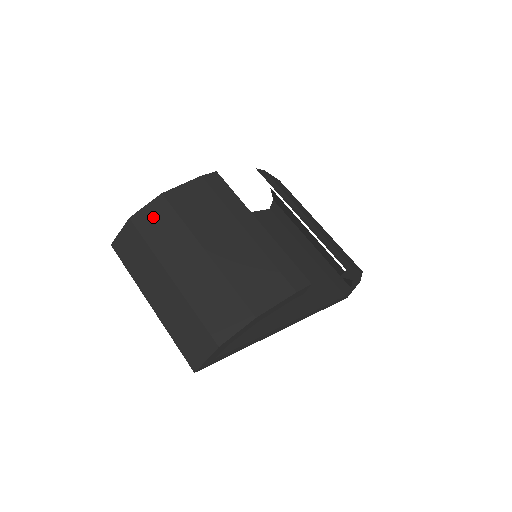
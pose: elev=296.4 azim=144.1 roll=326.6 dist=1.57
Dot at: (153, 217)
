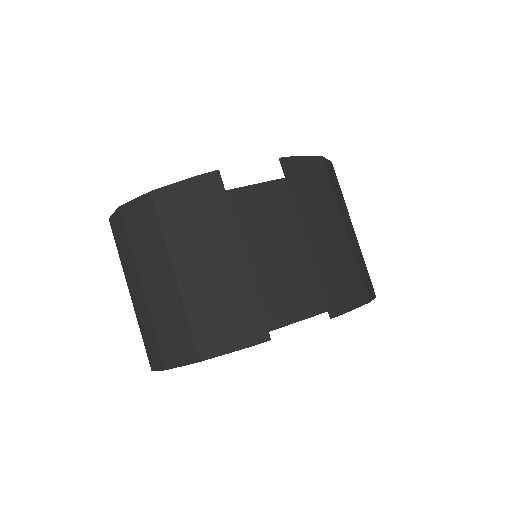
Dot at: (138, 216)
